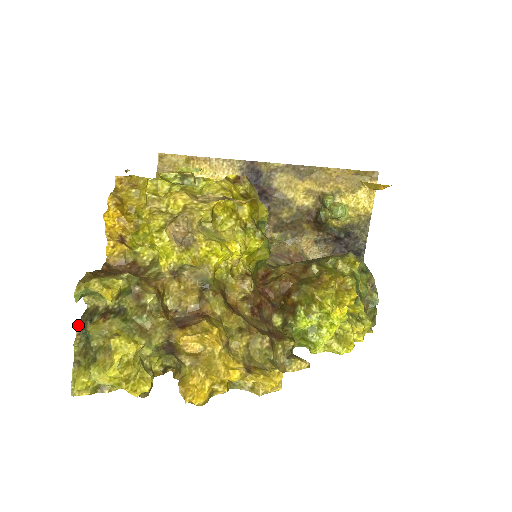
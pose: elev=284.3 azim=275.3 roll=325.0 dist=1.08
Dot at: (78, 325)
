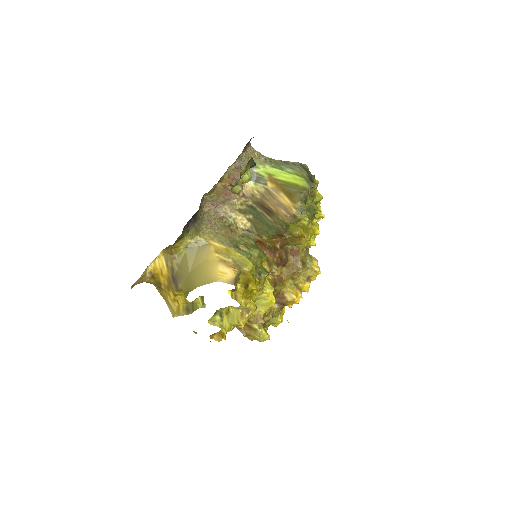
Dot at: occluded
